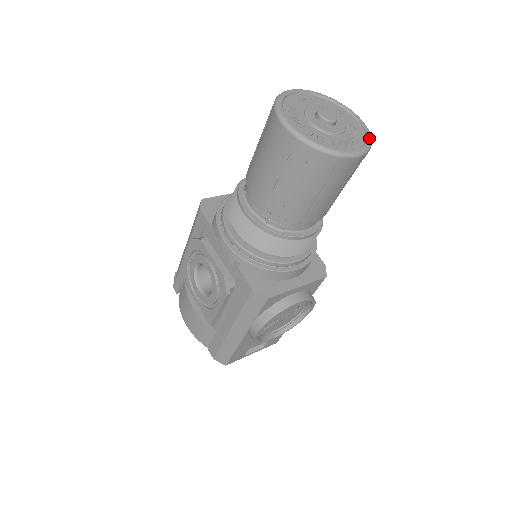
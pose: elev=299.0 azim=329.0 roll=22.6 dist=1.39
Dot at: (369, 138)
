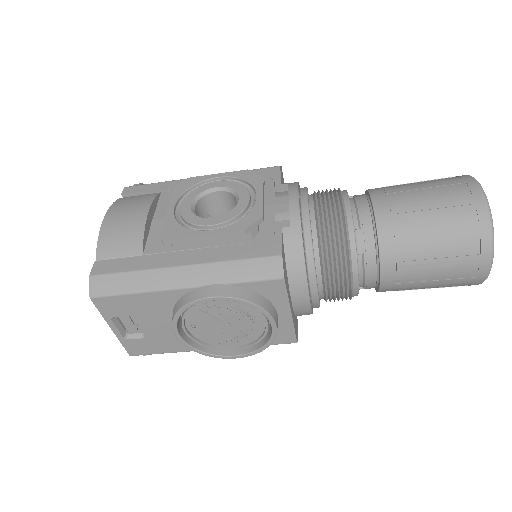
Dot at: occluded
